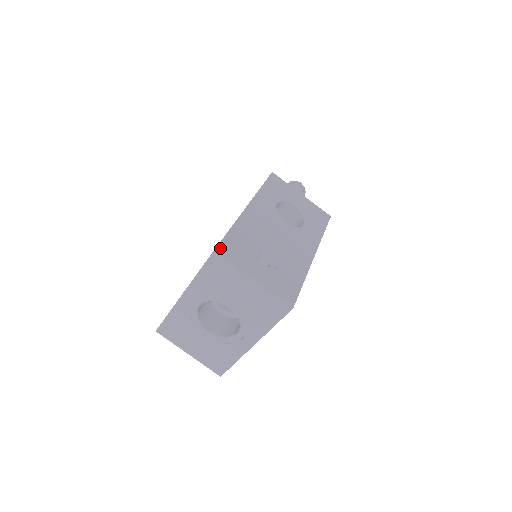
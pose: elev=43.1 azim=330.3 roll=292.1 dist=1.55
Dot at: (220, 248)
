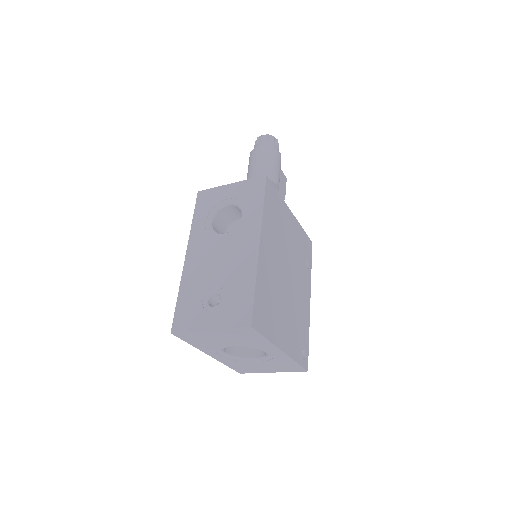
Dot at: (174, 326)
